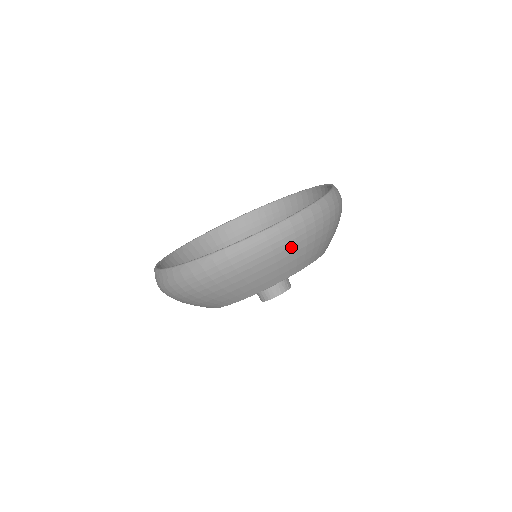
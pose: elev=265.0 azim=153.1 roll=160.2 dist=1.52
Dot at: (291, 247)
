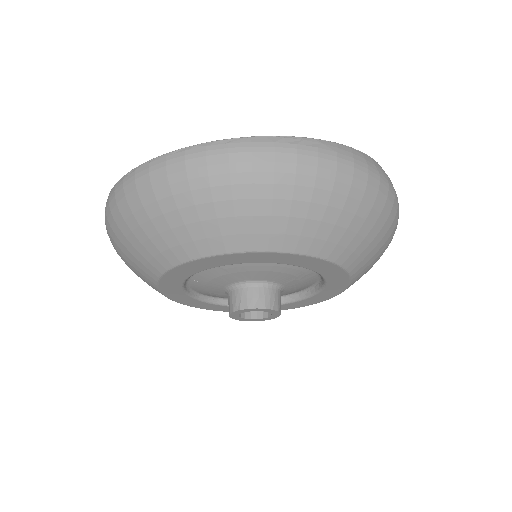
Dot at: (165, 199)
